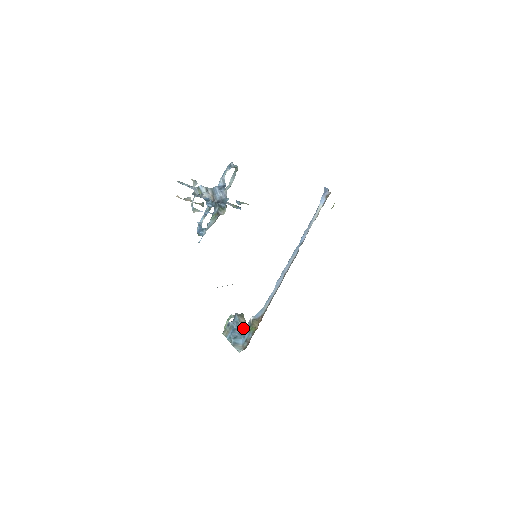
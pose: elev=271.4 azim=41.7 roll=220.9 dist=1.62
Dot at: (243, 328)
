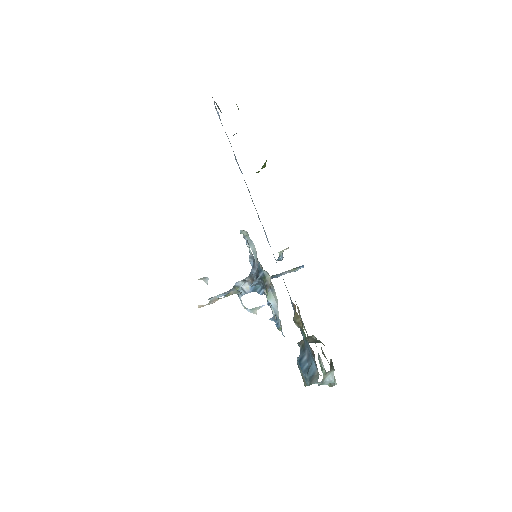
Dot at: (304, 347)
